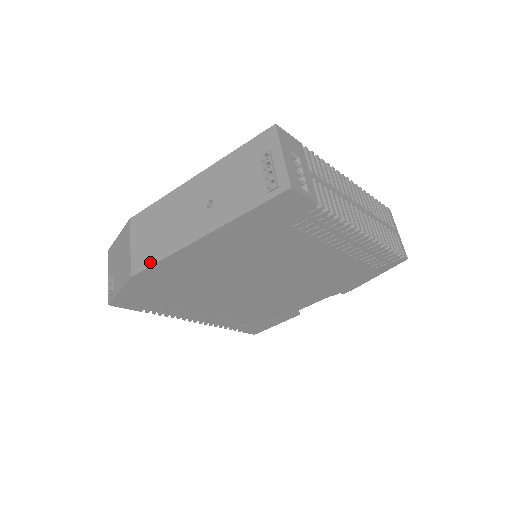
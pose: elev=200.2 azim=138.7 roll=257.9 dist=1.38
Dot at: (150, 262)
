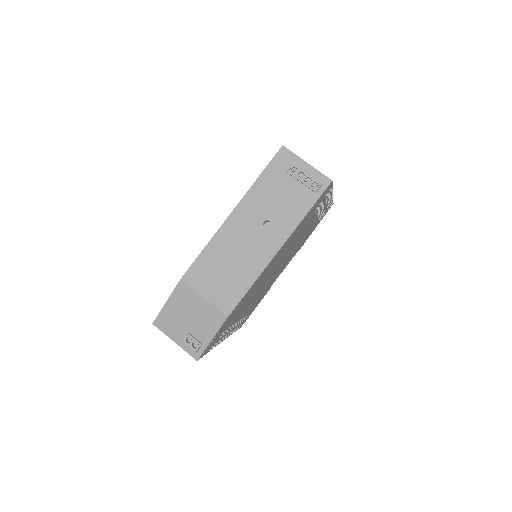
Dot at: (240, 295)
